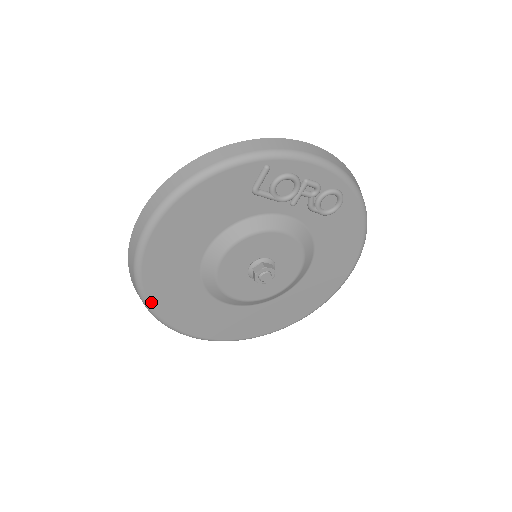
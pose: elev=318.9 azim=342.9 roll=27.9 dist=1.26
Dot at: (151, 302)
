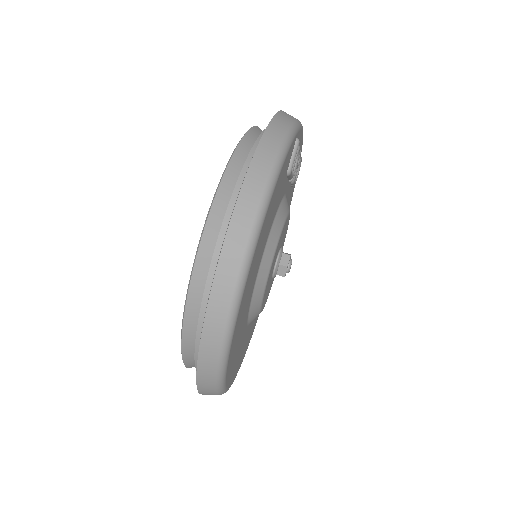
Dot at: (228, 365)
